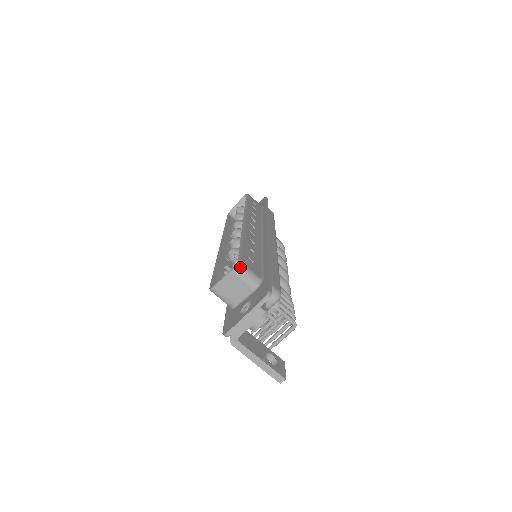
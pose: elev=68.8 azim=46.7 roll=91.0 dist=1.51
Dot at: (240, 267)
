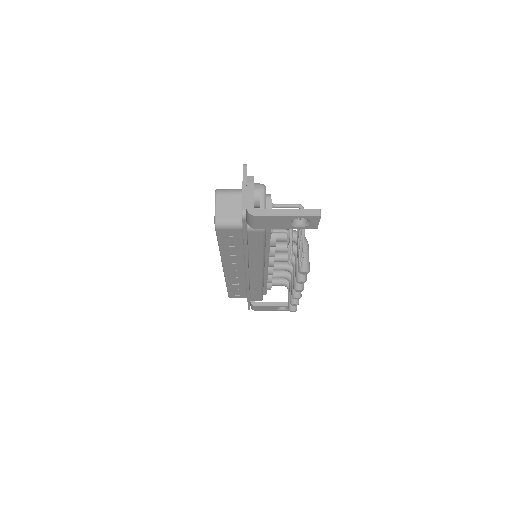
Dot at: (219, 189)
